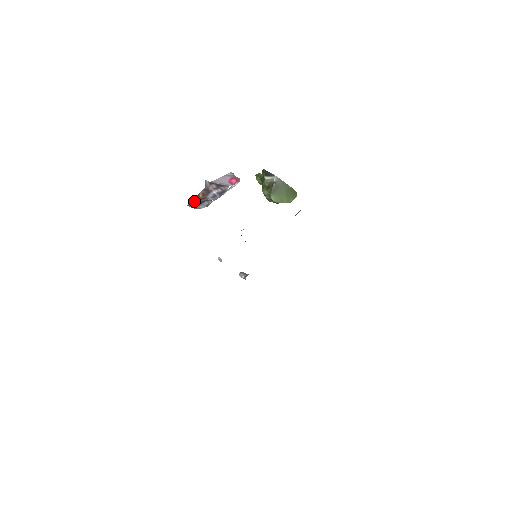
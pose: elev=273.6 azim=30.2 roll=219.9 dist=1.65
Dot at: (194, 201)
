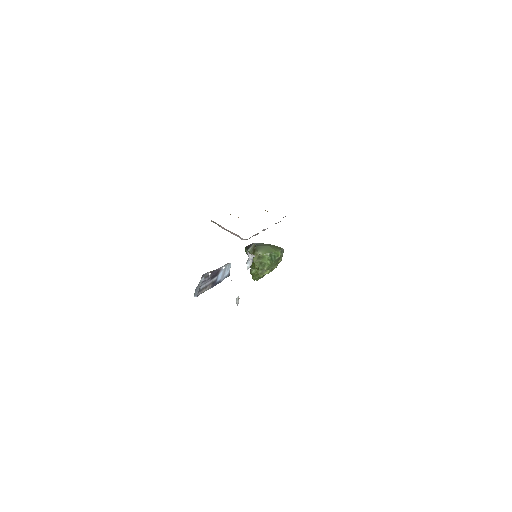
Dot at: occluded
